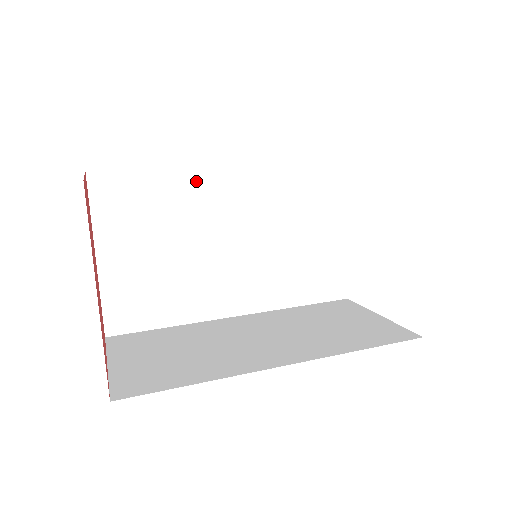
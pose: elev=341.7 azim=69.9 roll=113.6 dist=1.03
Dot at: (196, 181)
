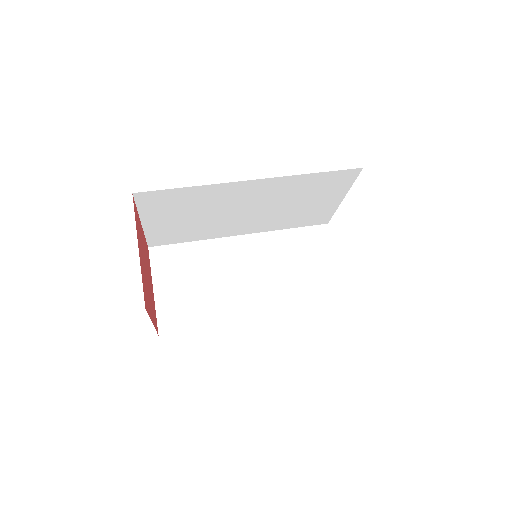
Dot at: (221, 189)
